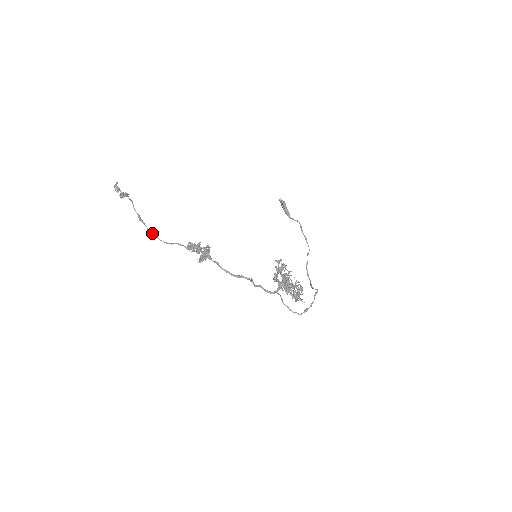
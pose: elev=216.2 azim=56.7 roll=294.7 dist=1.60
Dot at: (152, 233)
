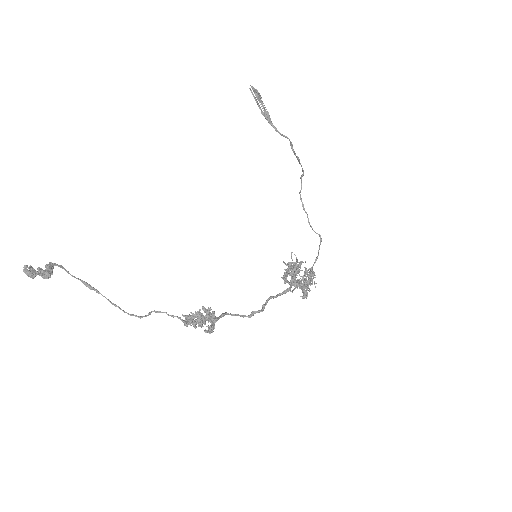
Dot at: (123, 311)
